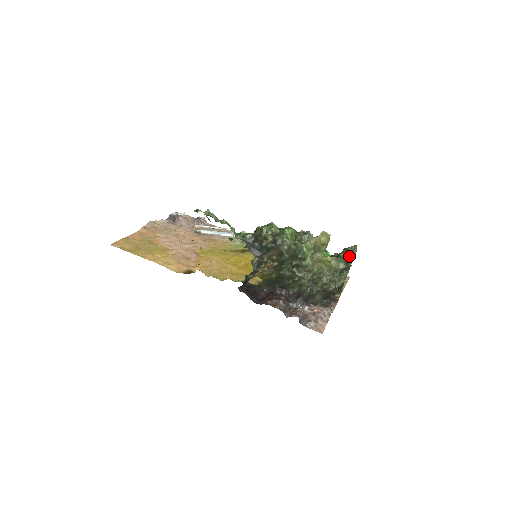
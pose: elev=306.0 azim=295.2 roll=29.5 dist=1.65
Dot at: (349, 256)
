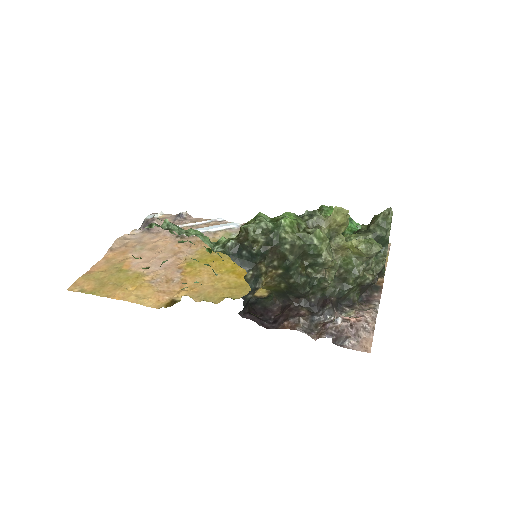
Dot at: (383, 226)
